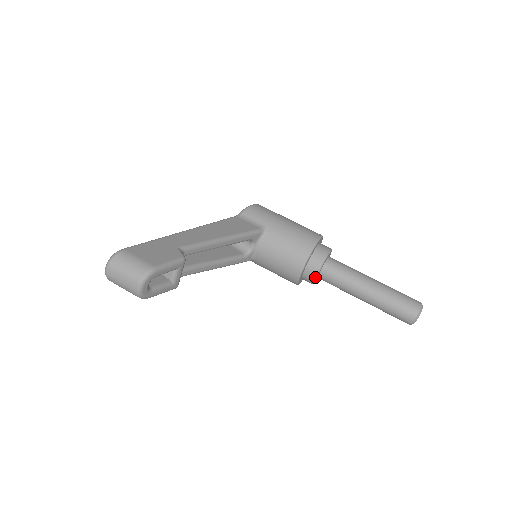
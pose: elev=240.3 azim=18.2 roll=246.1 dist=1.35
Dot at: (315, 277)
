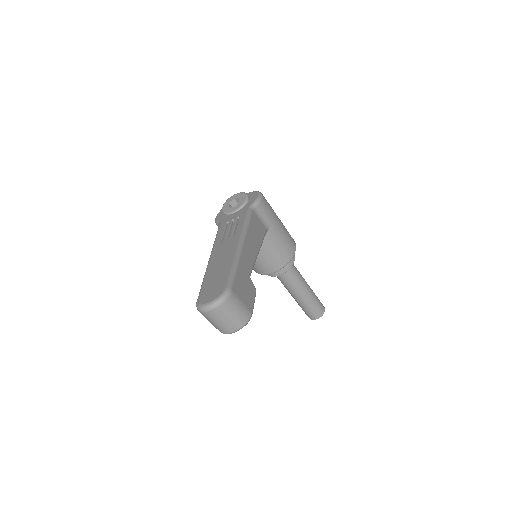
Dot at: occluded
